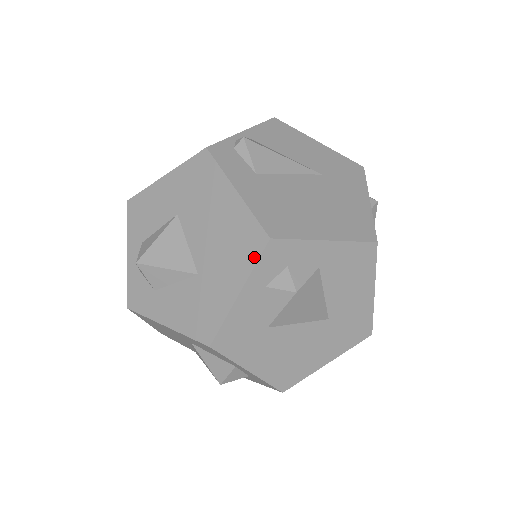
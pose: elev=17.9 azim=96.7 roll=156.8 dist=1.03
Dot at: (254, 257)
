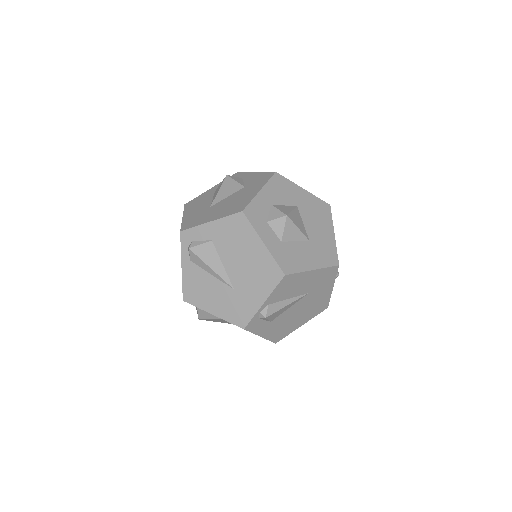
Dot at: occluded
